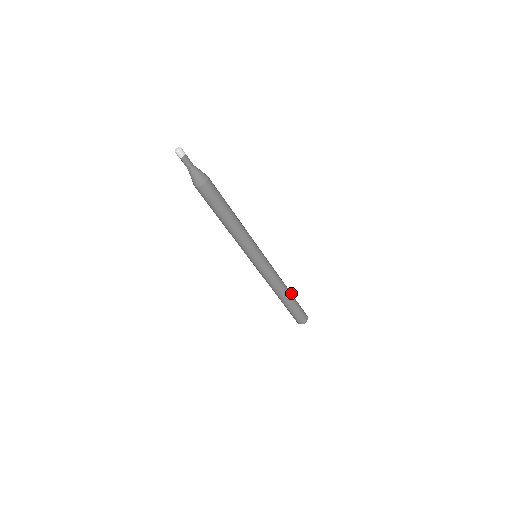
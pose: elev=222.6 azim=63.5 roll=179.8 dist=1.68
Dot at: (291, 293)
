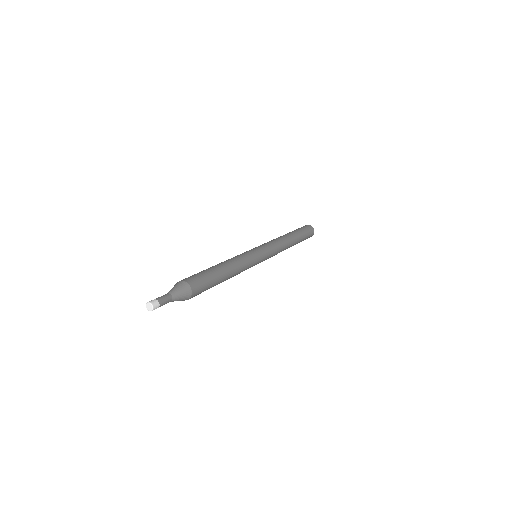
Dot at: (290, 233)
